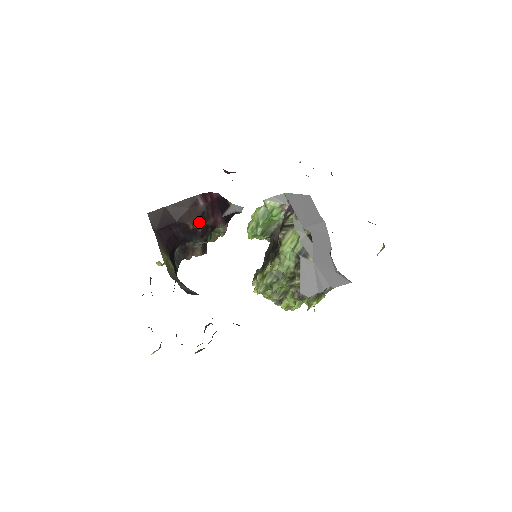
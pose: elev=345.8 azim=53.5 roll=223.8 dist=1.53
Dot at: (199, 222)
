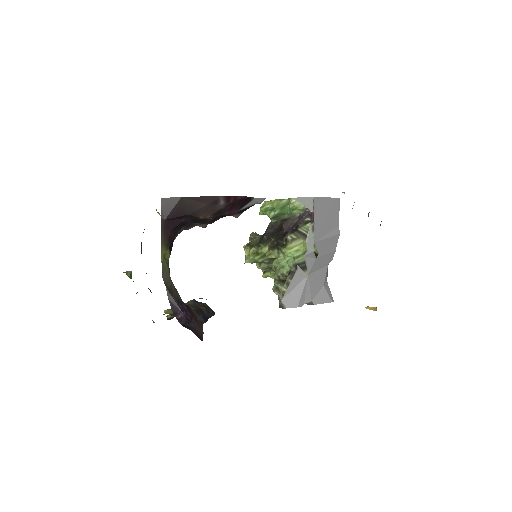
Dot at: (212, 216)
